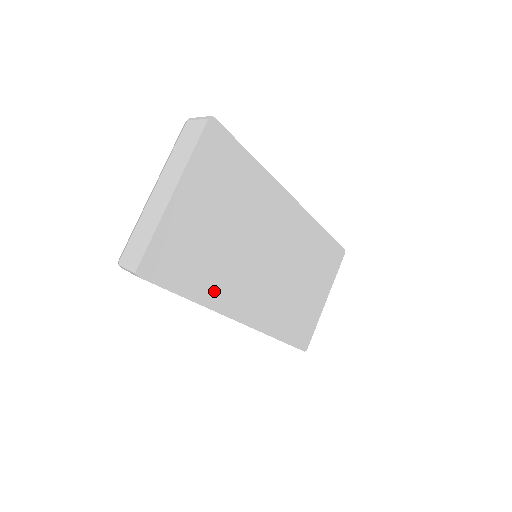
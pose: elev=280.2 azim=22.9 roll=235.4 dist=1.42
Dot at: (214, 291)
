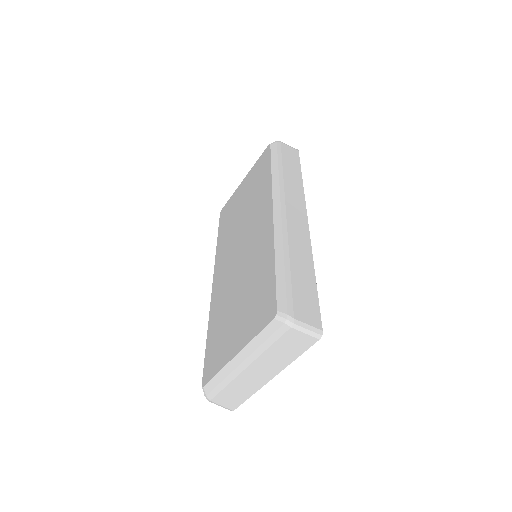
Dot at: occluded
